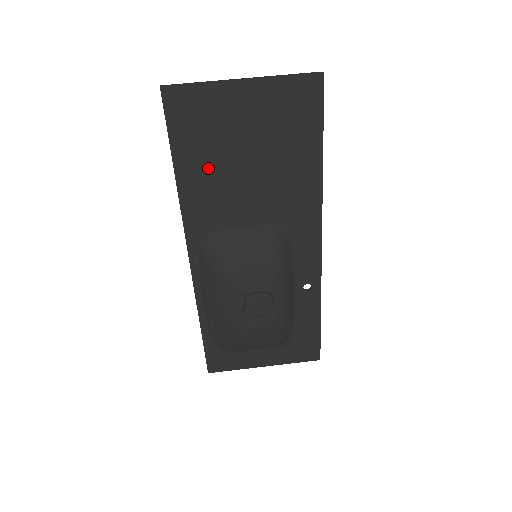
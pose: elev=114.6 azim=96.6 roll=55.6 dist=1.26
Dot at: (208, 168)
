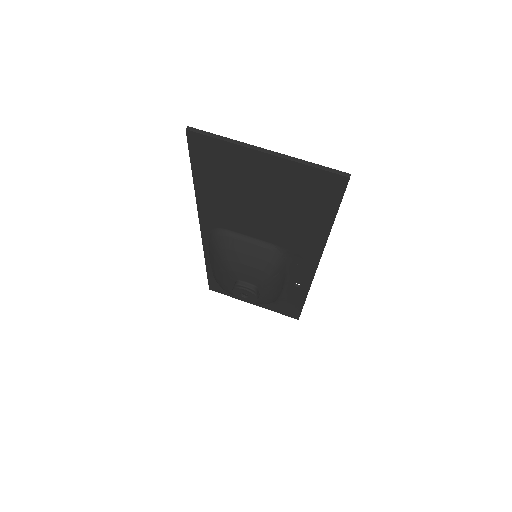
Dot at: (224, 193)
